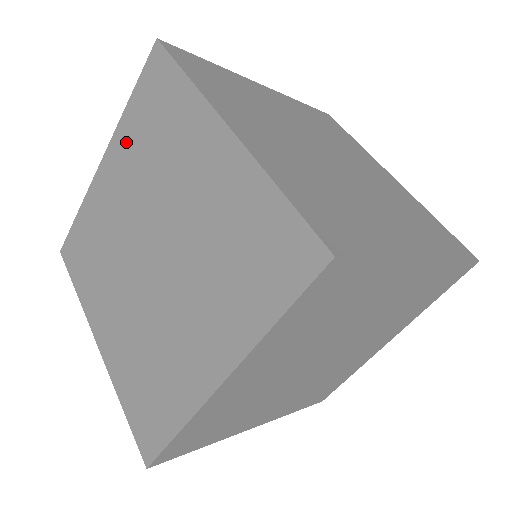
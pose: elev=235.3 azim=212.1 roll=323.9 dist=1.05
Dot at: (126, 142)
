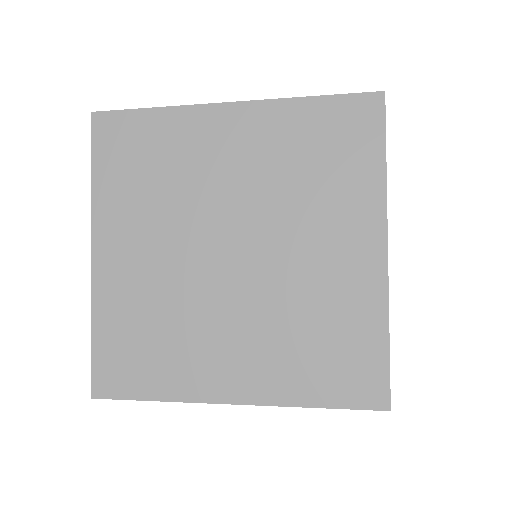
Dot at: occluded
